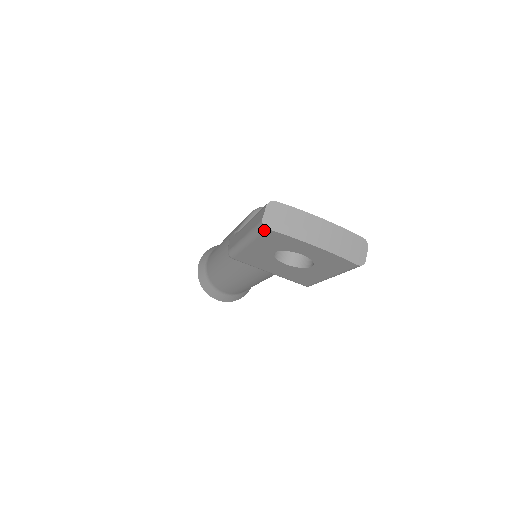
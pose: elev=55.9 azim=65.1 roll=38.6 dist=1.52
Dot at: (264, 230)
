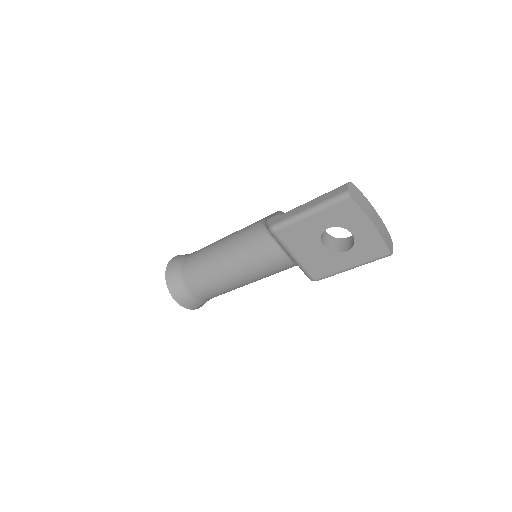
Dot at: (346, 198)
